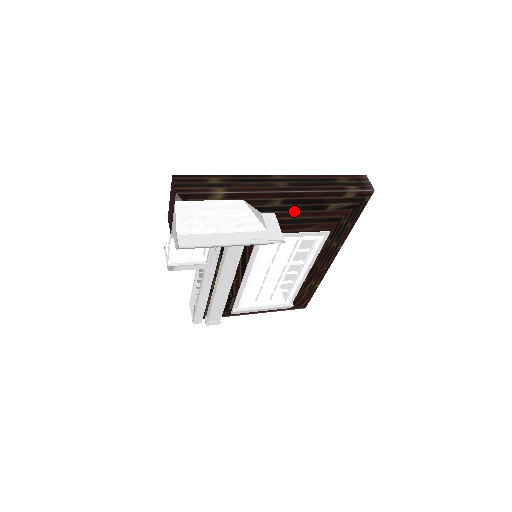
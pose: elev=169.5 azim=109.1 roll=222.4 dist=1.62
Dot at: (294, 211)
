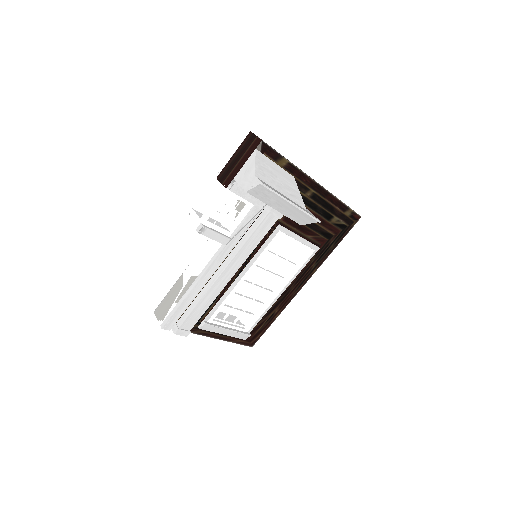
Dot at: (313, 210)
